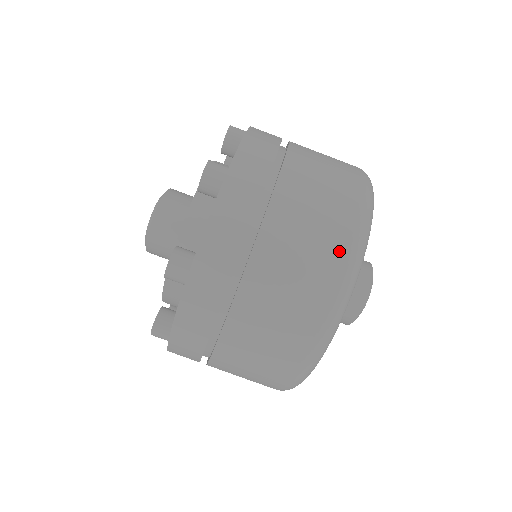
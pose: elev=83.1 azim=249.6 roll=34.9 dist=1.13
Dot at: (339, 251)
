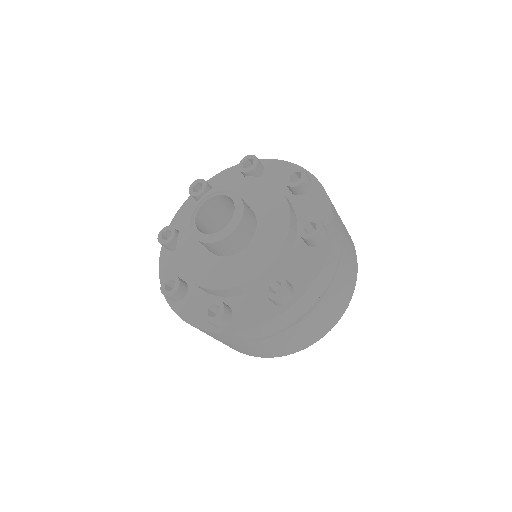
Dot at: (300, 348)
